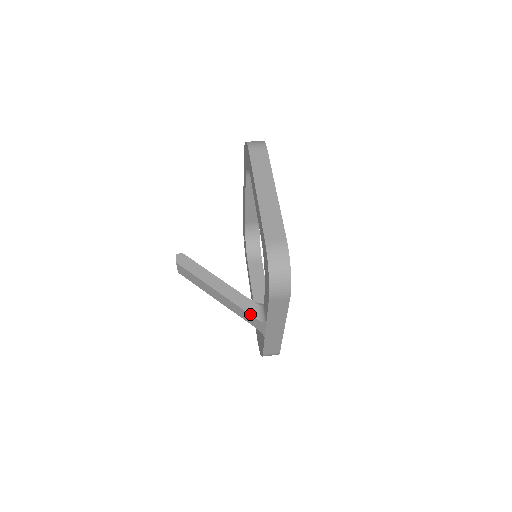
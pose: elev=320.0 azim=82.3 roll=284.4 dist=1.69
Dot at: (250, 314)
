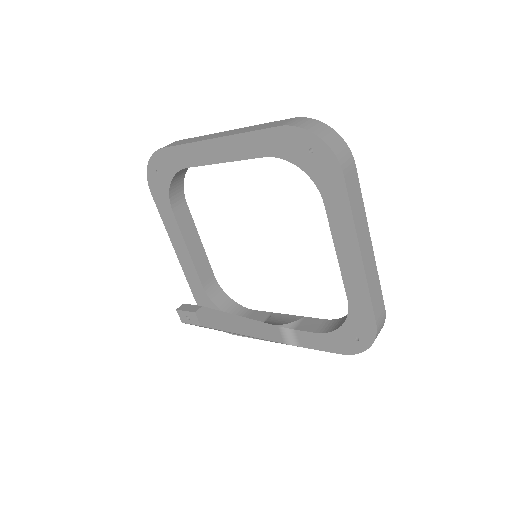
Dot at: (280, 342)
